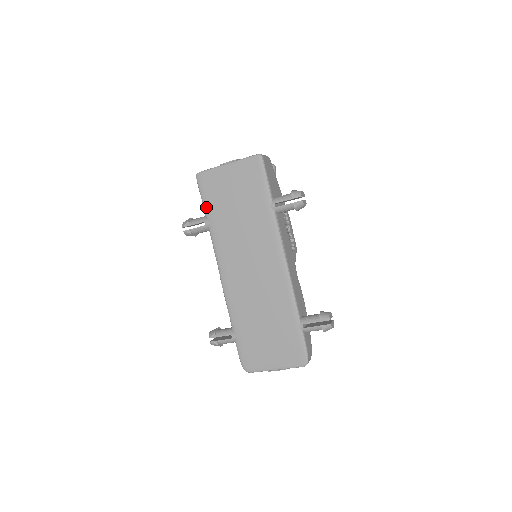
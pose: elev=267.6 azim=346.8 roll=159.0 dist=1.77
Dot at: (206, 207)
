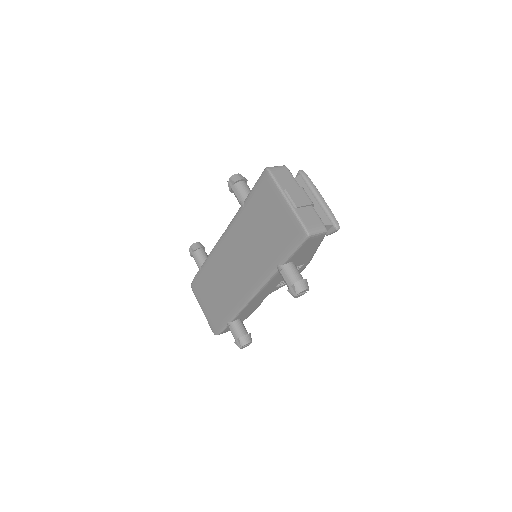
Dot at: (250, 196)
